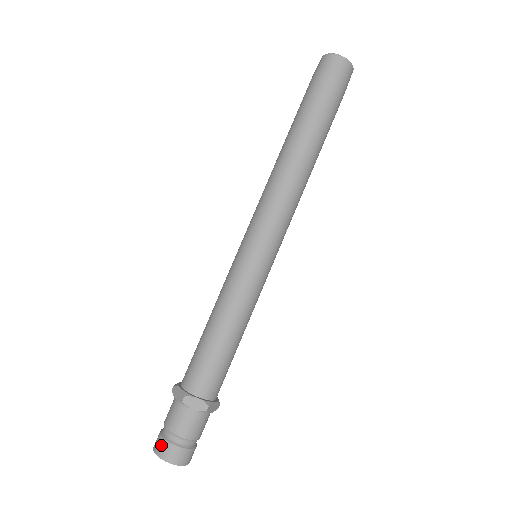
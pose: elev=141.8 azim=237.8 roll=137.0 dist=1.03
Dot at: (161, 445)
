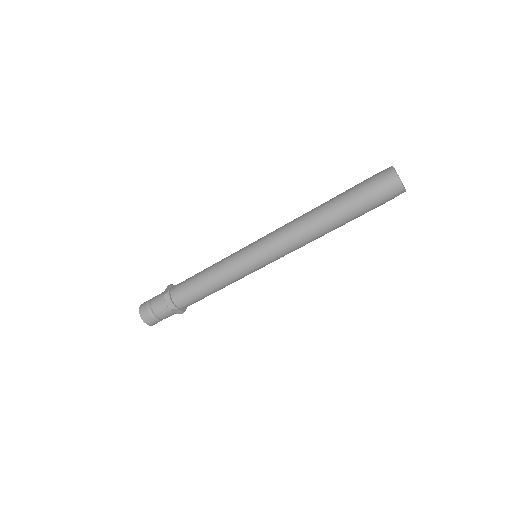
Dot at: (144, 305)
